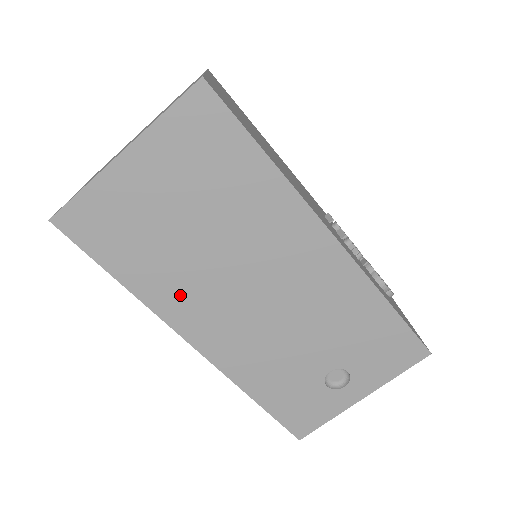
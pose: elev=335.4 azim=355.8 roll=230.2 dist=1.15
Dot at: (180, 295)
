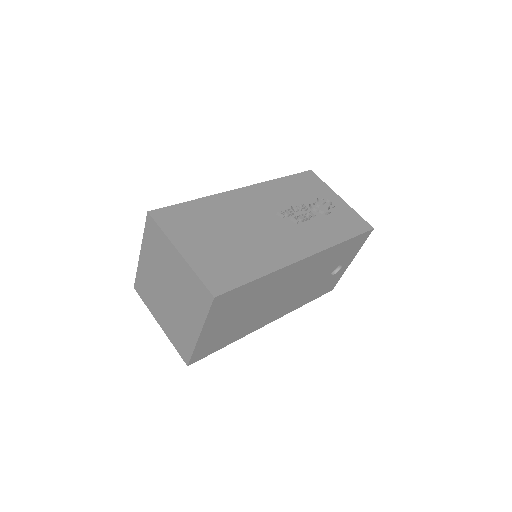
Dot at: (254, 324)
